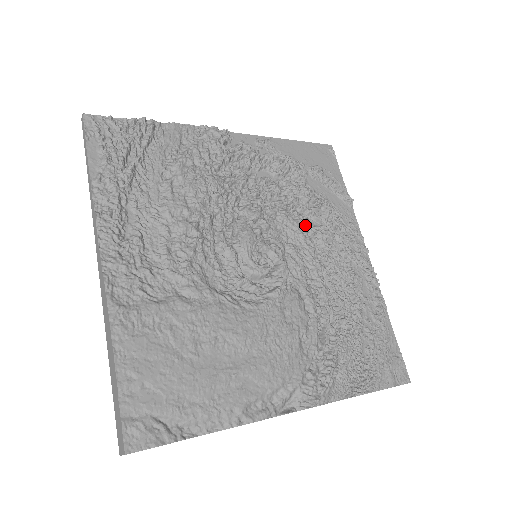
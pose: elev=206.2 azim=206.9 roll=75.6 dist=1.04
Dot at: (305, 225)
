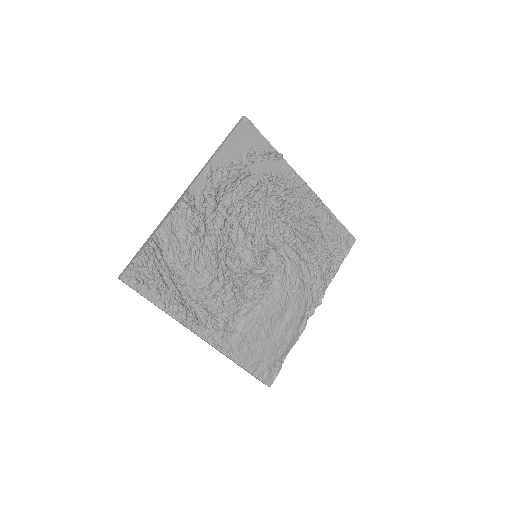
Dot at: (268, 210)
